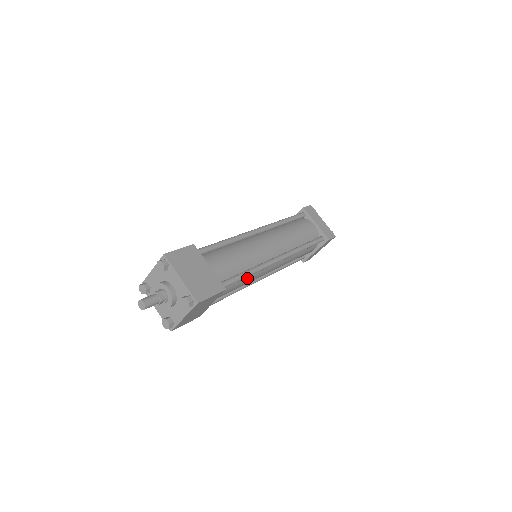
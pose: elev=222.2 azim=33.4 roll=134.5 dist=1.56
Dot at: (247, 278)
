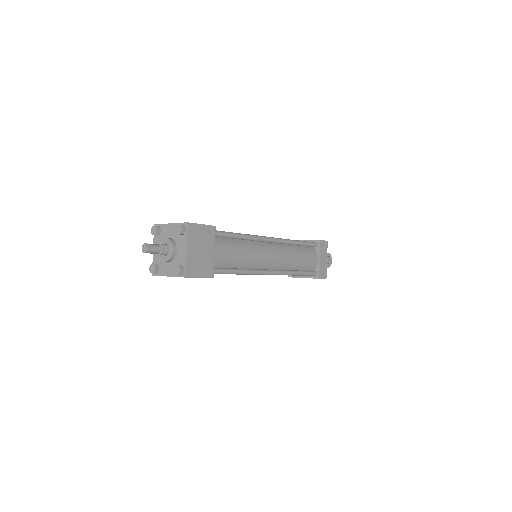
Dot at: (245, 246)
